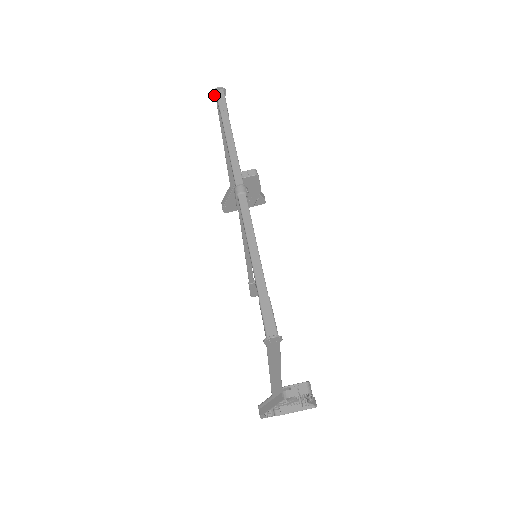
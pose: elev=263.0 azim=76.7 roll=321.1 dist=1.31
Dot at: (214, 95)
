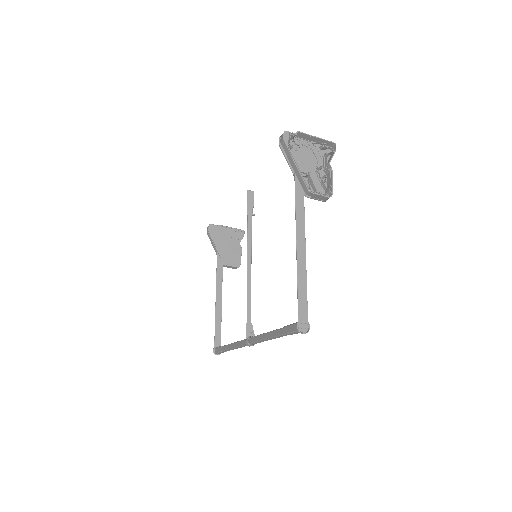
Dot at: (297, 324)
